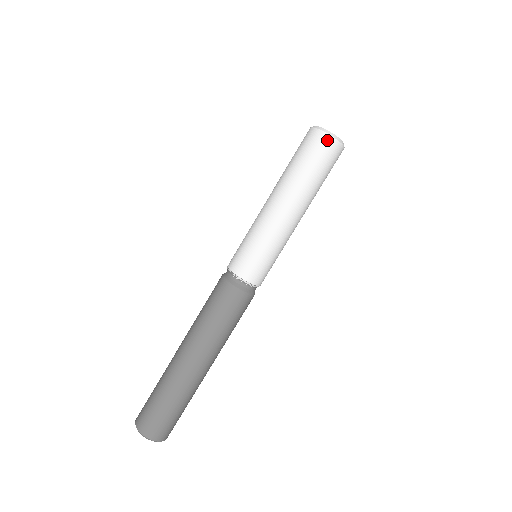
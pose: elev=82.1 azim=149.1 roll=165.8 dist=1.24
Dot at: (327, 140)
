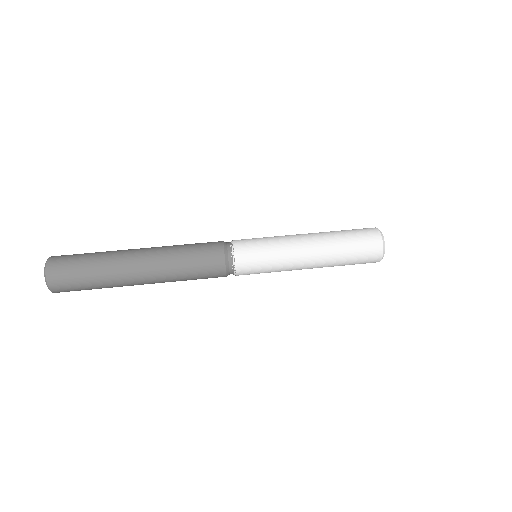
Dot at: (376, 233)
